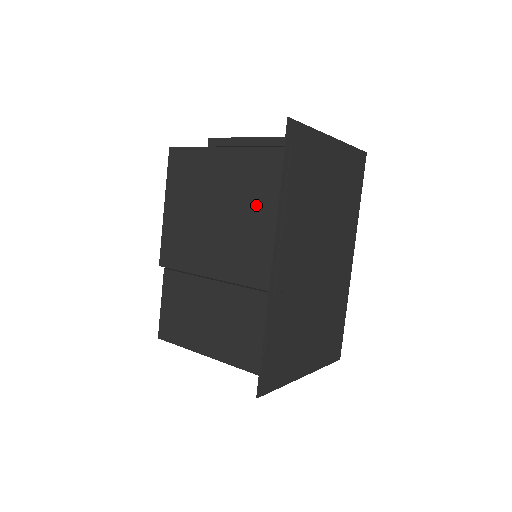
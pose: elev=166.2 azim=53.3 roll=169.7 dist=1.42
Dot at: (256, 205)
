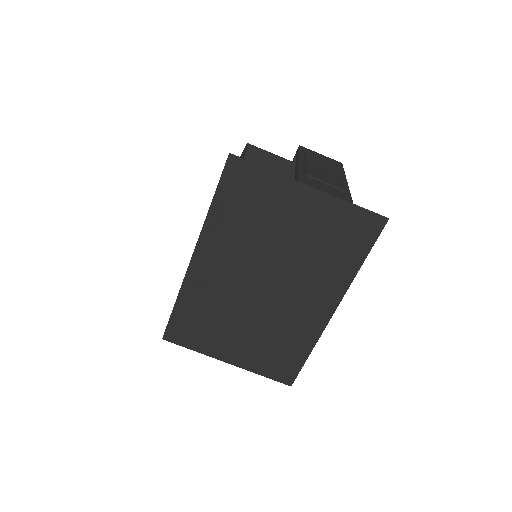
Dot at: occluded
